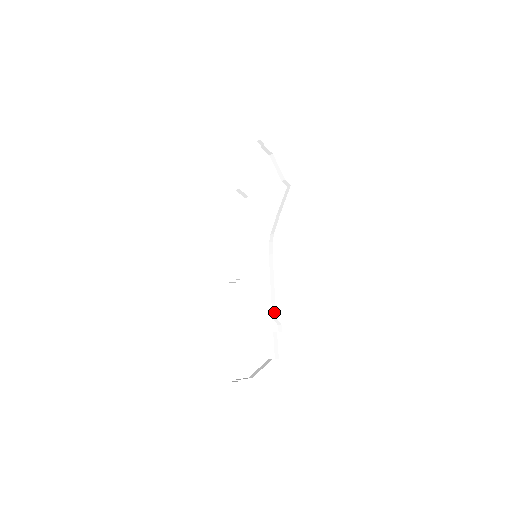
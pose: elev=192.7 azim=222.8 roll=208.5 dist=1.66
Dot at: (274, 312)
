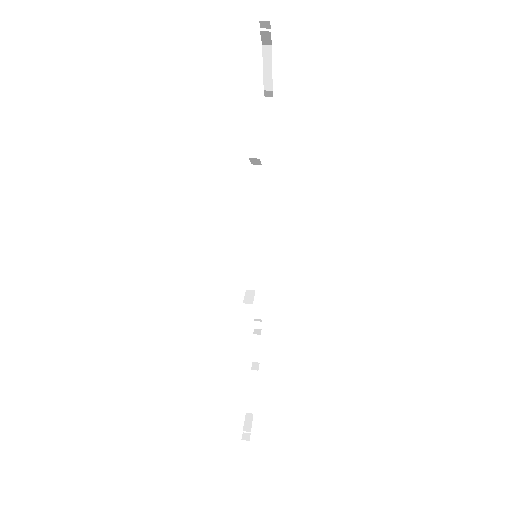
Dot at: (258, 313)
